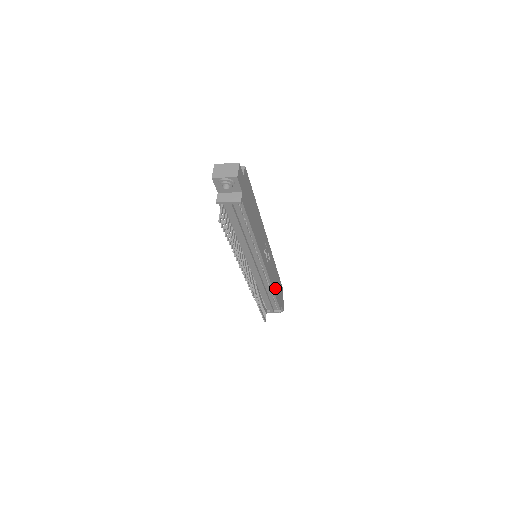
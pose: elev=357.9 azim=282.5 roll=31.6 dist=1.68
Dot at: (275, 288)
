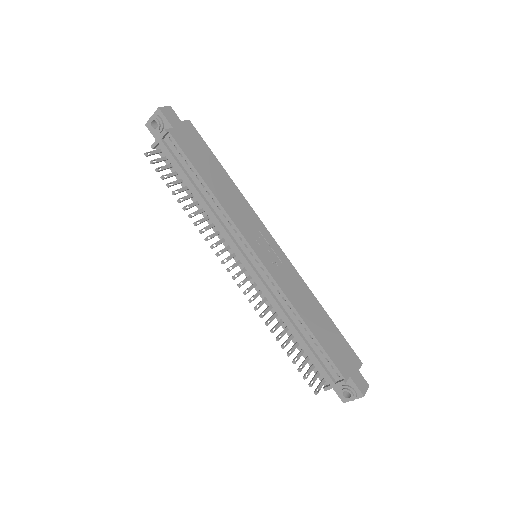
Dot at: (311, 321)
